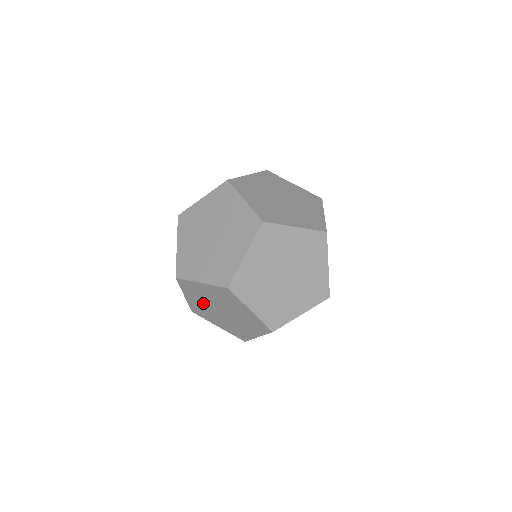
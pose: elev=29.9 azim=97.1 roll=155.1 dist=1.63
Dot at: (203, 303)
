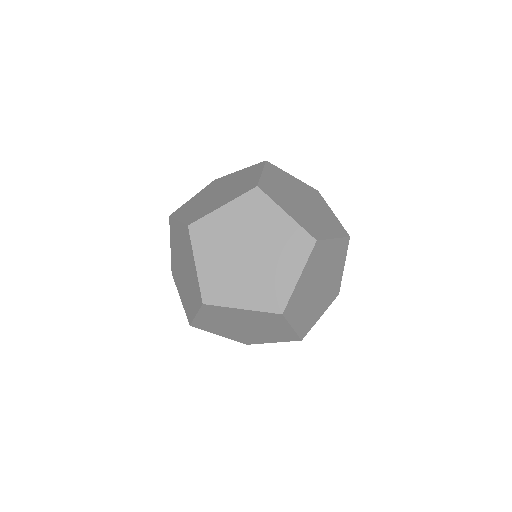
Dot at: (221, 321)
